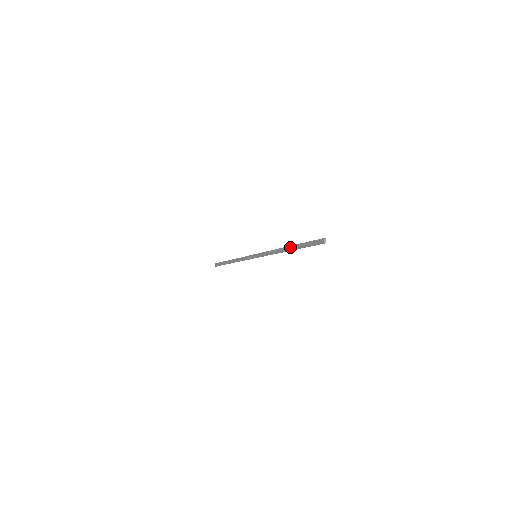
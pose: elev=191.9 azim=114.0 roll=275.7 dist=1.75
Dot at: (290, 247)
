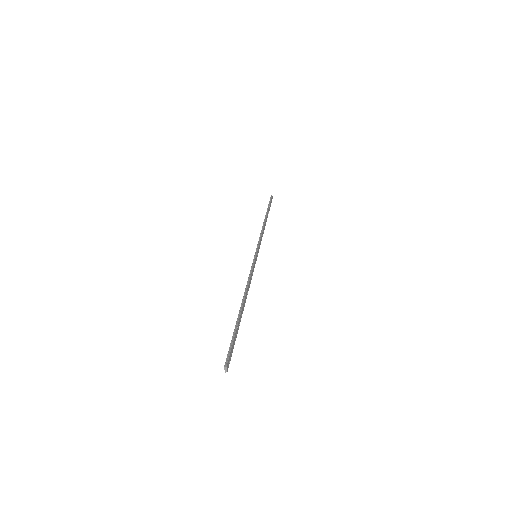
Dot at: (239, 310)
